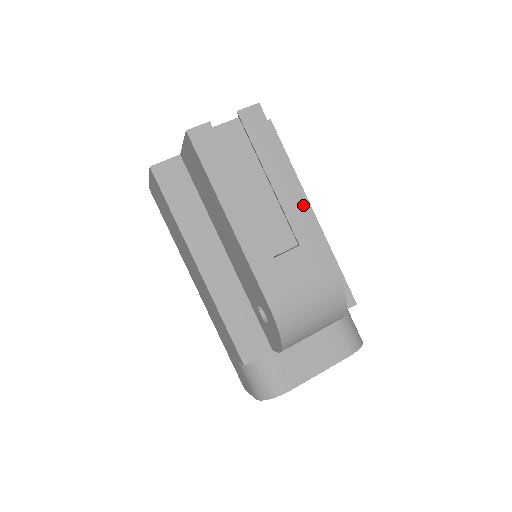
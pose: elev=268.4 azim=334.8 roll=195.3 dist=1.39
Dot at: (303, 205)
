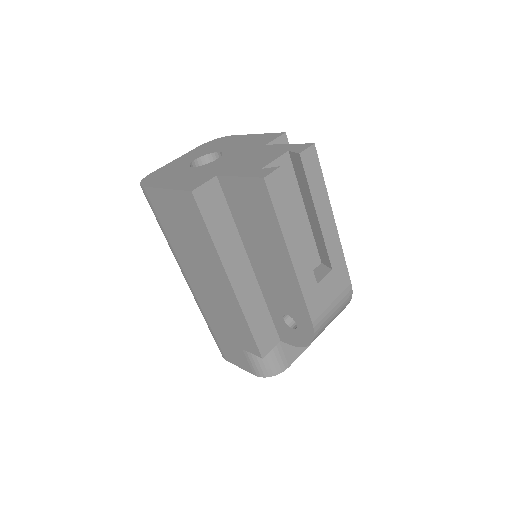
Dot at: (336, 235)
